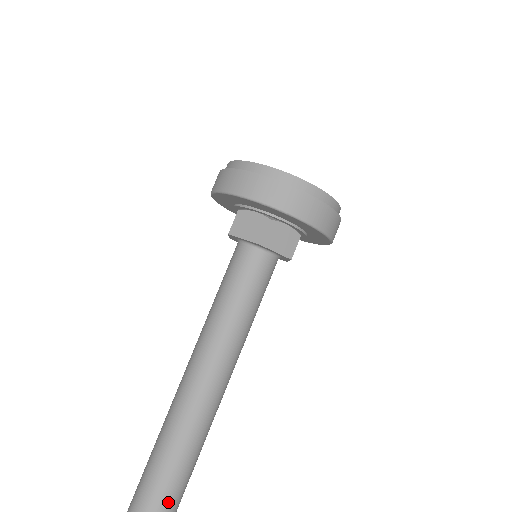
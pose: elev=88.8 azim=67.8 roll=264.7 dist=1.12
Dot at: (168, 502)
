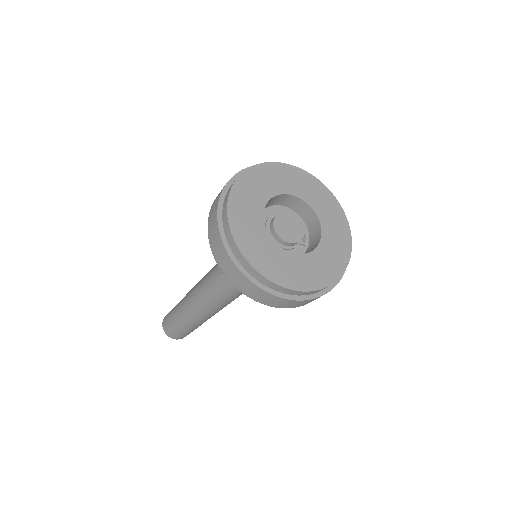
Dot at: (187, 334)
